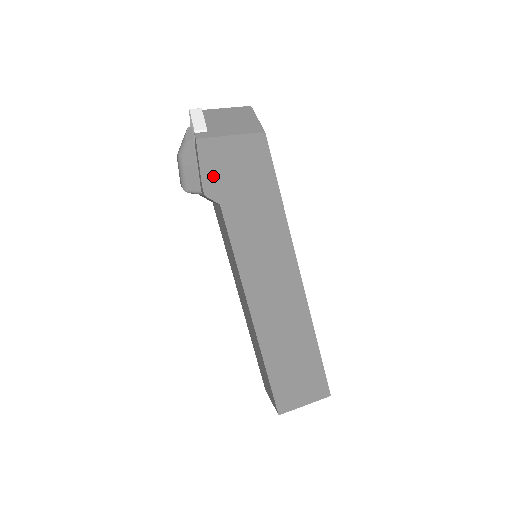
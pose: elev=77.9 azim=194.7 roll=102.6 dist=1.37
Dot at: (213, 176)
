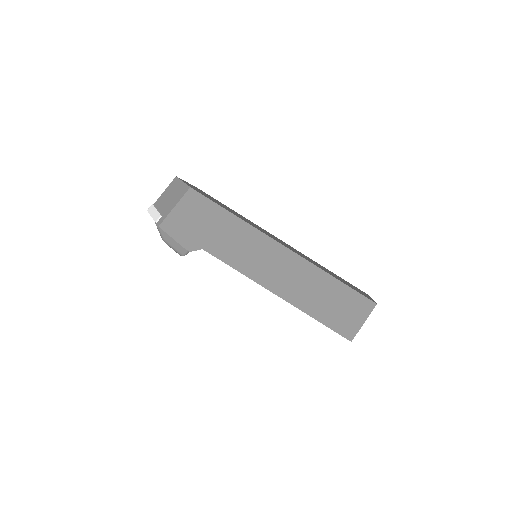
Dot at: (185, 237)
